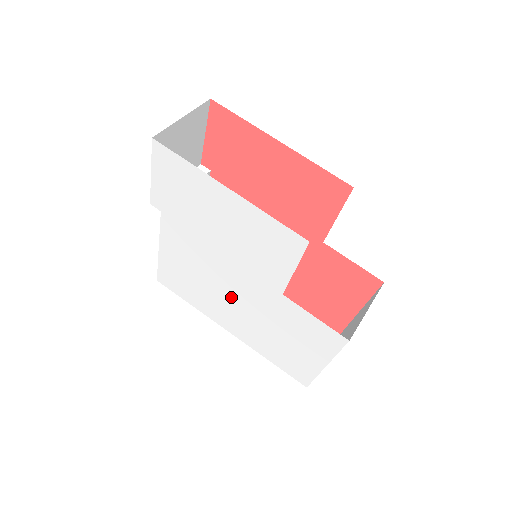
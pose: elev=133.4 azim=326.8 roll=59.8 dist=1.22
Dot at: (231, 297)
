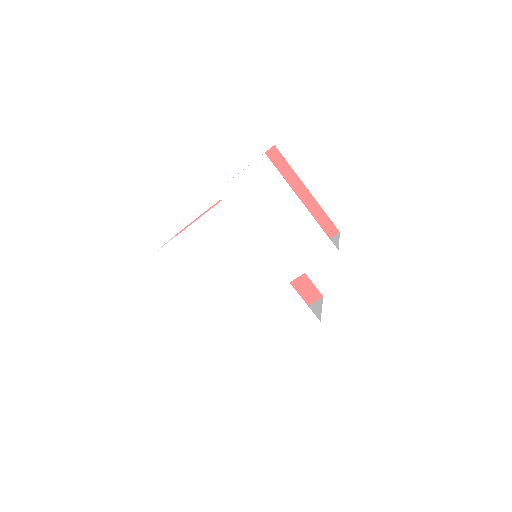
Dot at: (236, 279)
